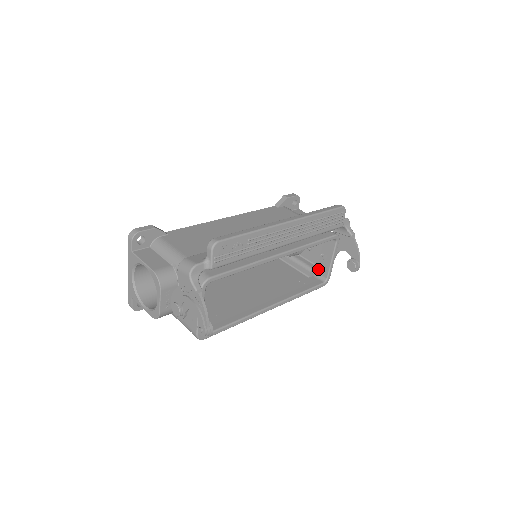
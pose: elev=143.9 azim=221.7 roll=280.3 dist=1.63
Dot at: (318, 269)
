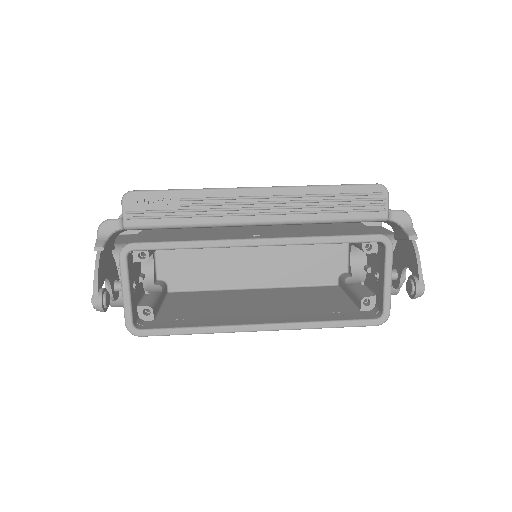
Dot at: (376, 300)
